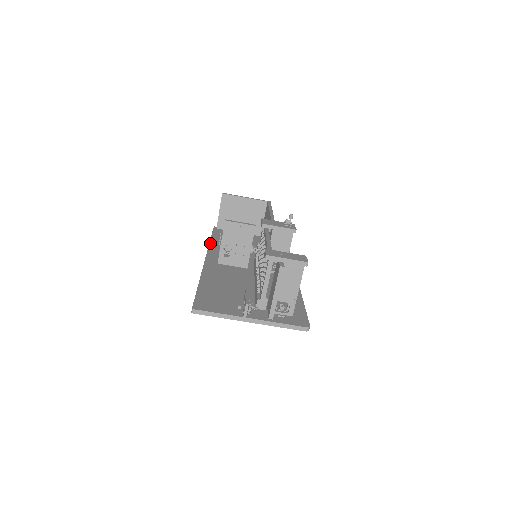
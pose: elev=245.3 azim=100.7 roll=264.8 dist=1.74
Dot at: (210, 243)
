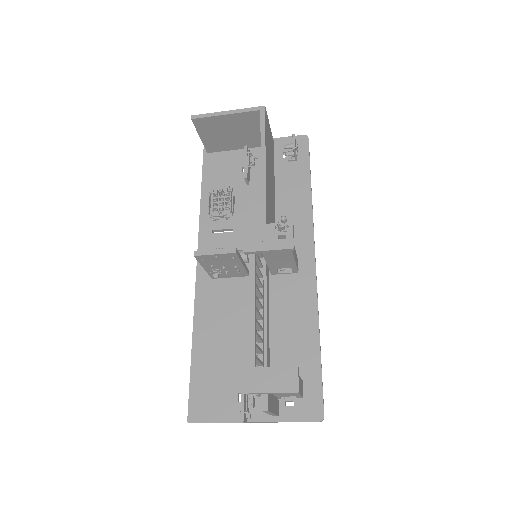
Dot at: (200, 214)
